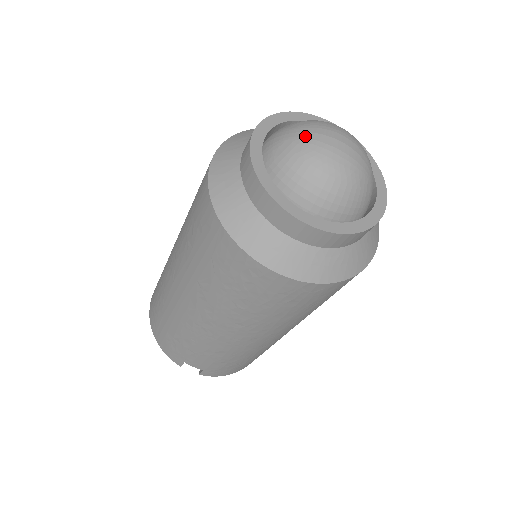
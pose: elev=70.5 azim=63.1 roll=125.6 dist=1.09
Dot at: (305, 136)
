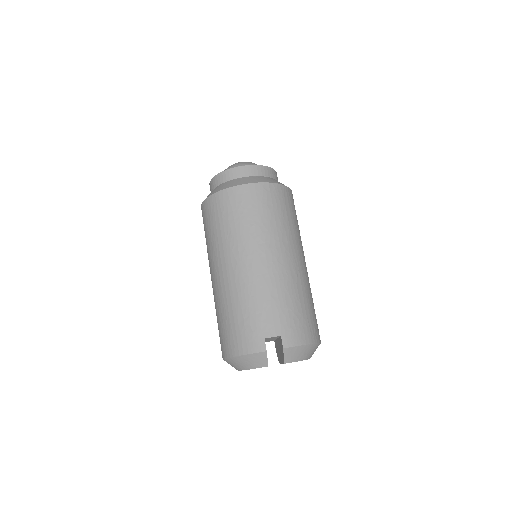
Dot at: occluded
